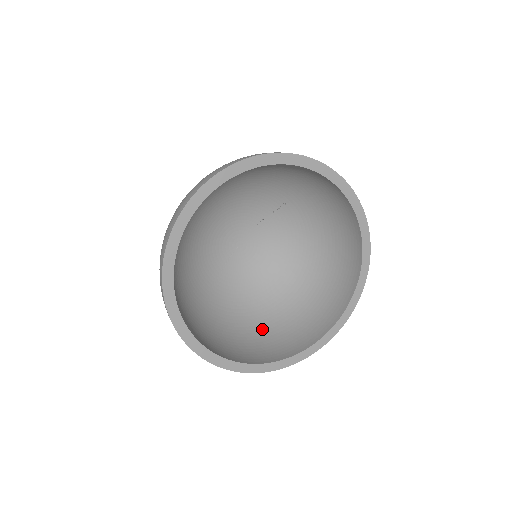
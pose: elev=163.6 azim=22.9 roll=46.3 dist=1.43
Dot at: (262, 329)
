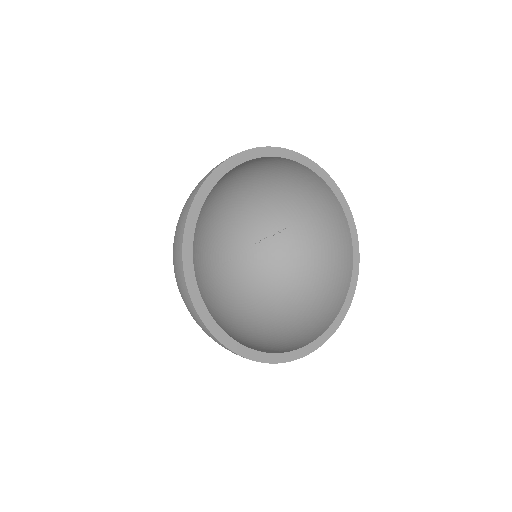
Dot at: (243, 333)
